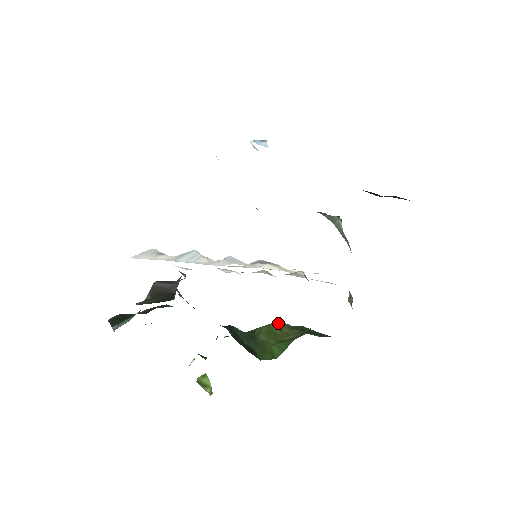
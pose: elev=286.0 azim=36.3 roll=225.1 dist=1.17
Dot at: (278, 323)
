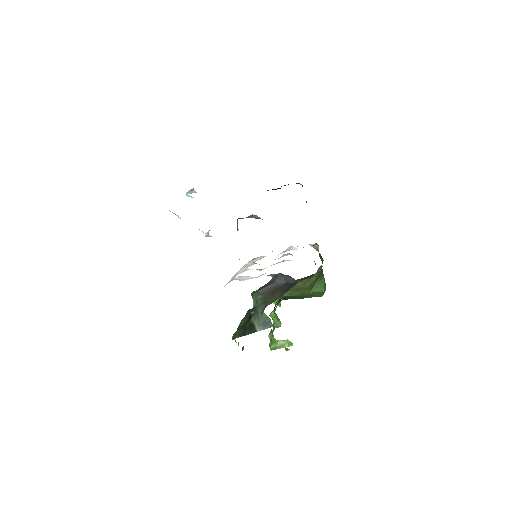
Dot at: occluded
